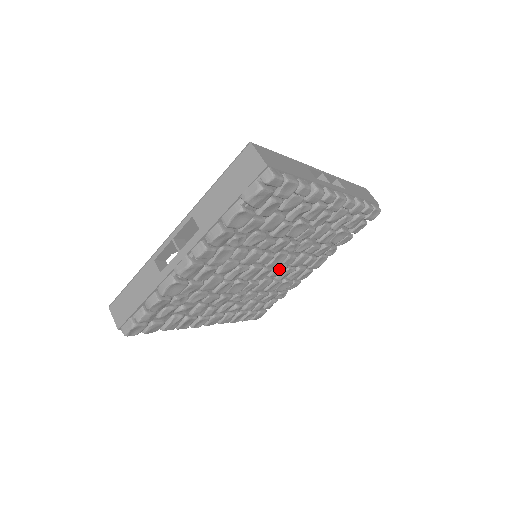
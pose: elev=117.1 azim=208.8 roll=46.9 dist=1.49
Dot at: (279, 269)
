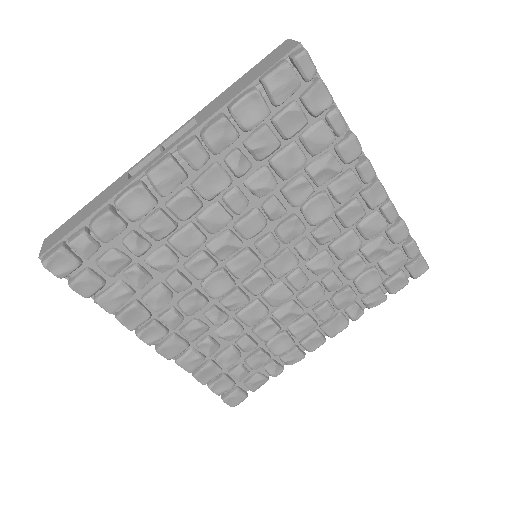
Dot at: (281, 290)
